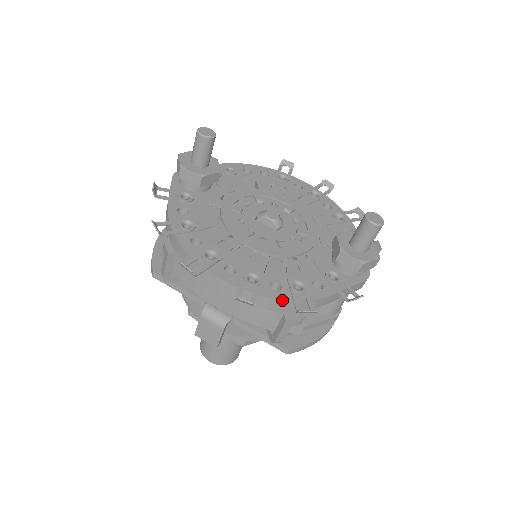
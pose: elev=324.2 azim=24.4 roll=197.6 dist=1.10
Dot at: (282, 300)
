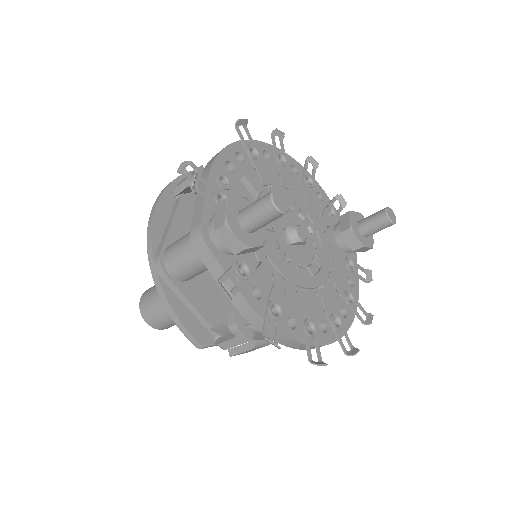
Dot at: (352, 321)
